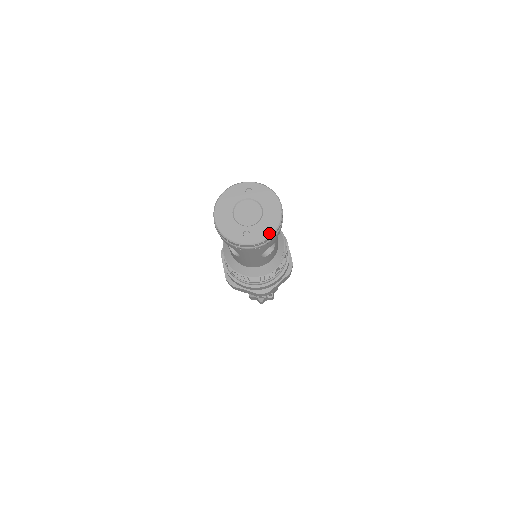
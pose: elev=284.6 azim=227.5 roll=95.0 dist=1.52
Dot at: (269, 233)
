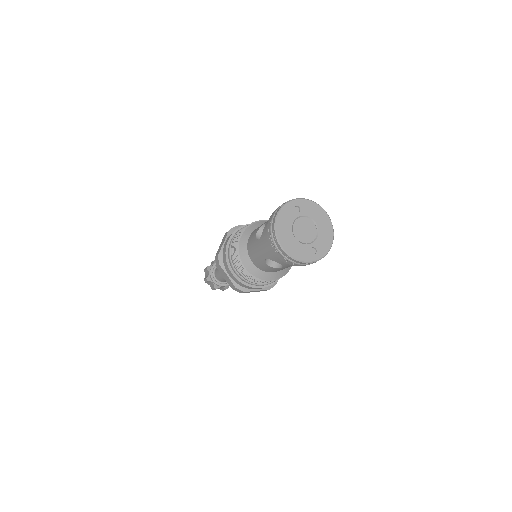
Dot at: (330, 243)
